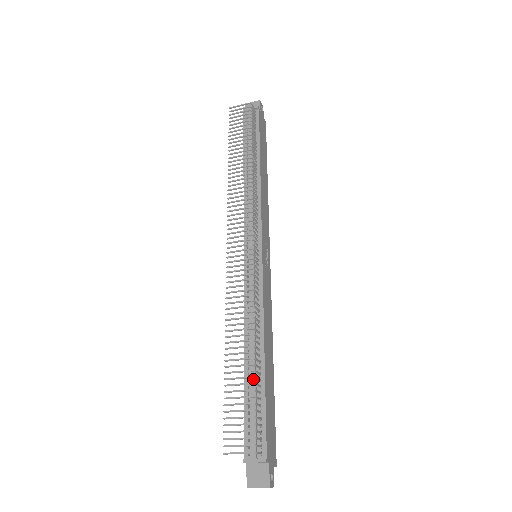
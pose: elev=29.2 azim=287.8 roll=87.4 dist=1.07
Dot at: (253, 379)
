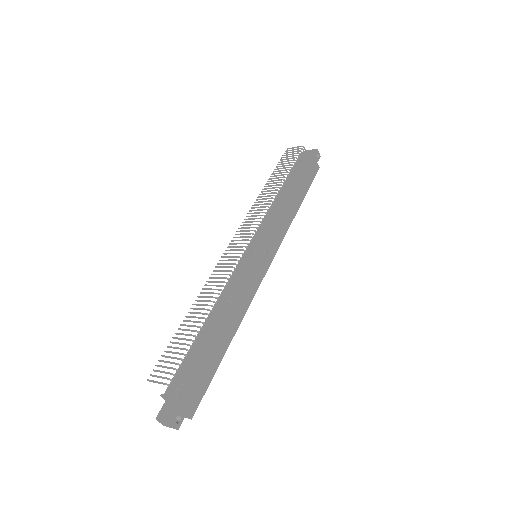
Dot at: (201, 338)
